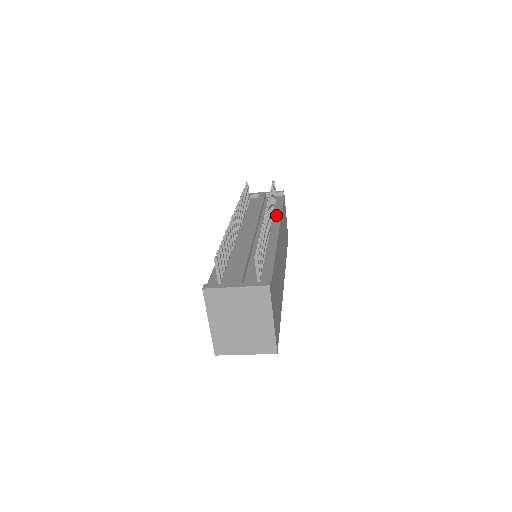
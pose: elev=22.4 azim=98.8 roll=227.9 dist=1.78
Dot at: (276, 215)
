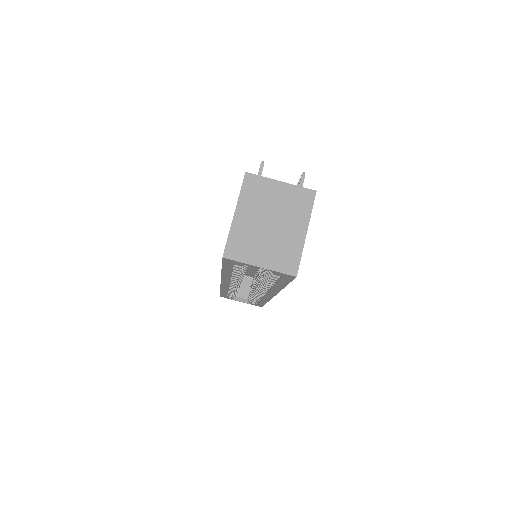
Dot at: occluded
